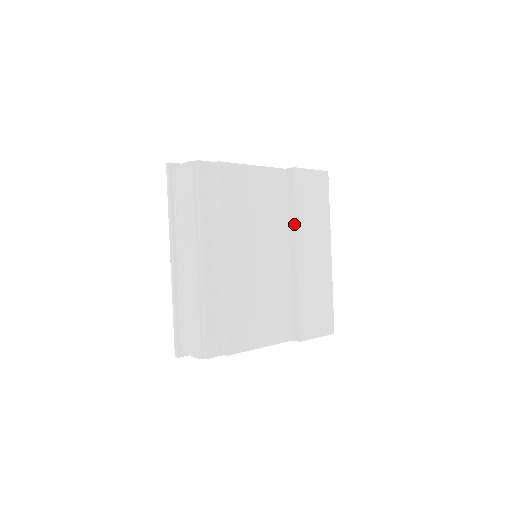
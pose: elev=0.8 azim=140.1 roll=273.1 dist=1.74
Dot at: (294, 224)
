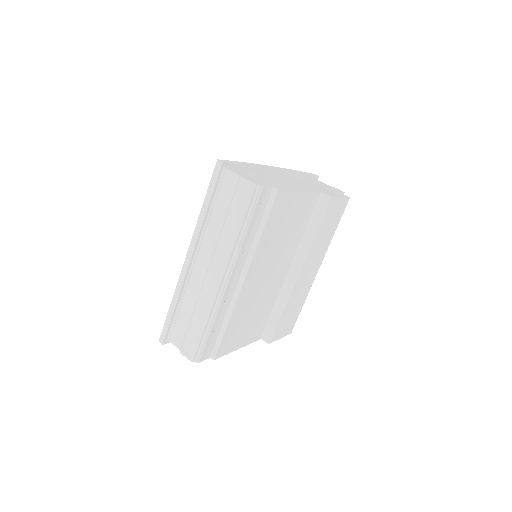
Dot at: (307, 247)
